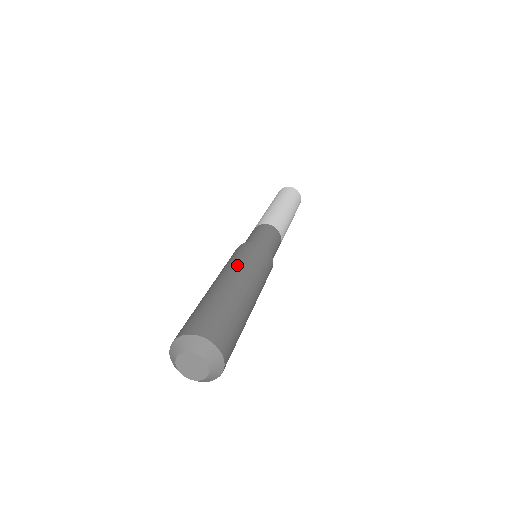
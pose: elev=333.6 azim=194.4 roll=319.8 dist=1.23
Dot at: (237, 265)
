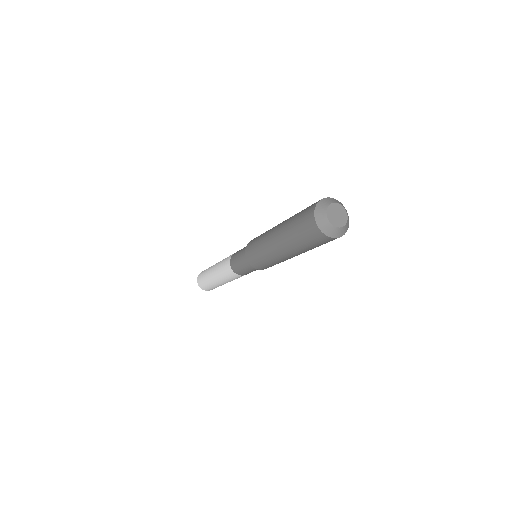
Dot at: occluded
